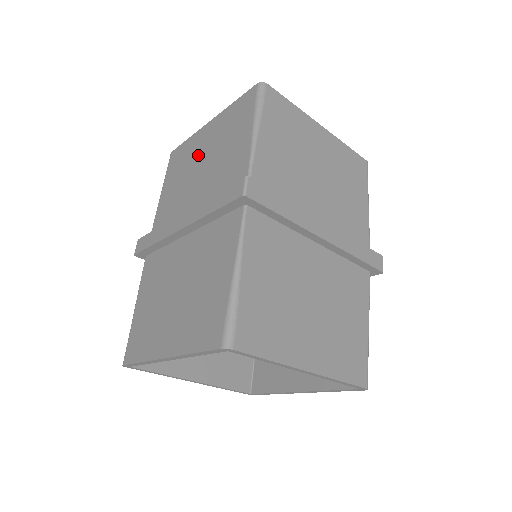
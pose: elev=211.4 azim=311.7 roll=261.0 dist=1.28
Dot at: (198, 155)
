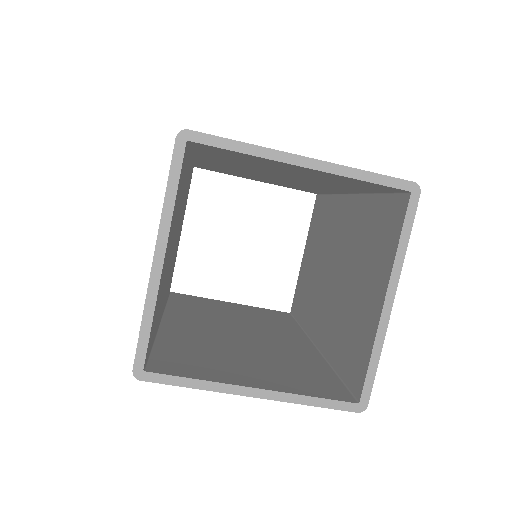
Dot at: occluded
